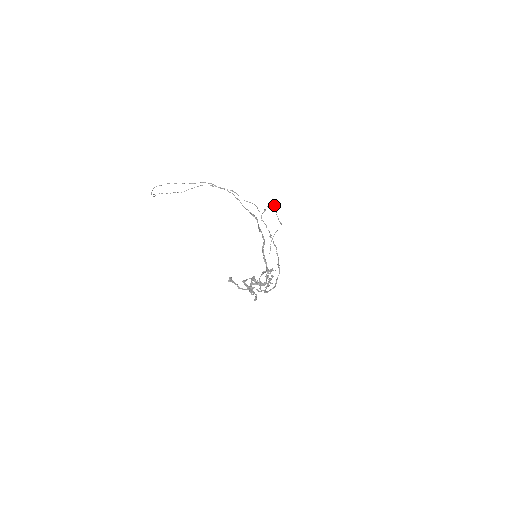
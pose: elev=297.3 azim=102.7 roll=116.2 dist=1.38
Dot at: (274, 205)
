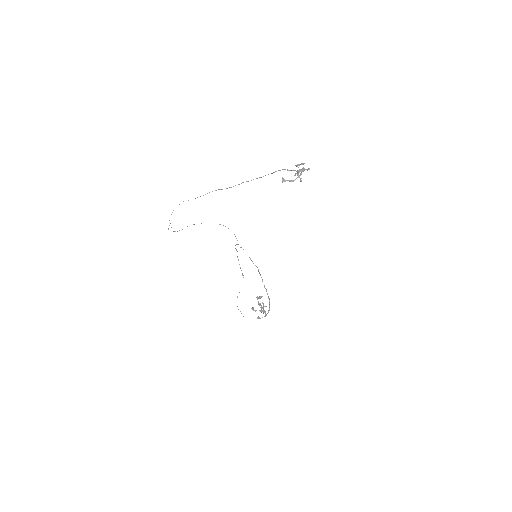
Dot at: (237, 251)
